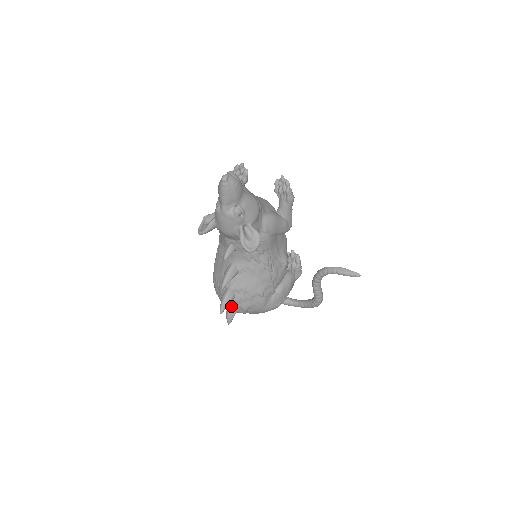
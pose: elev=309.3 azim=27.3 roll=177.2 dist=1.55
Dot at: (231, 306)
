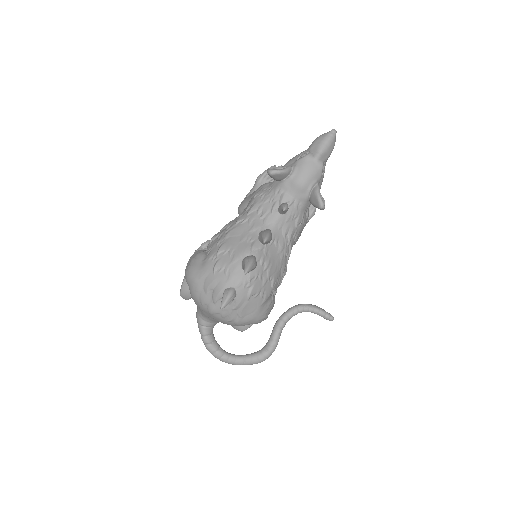
Dot at: (242, 281)
